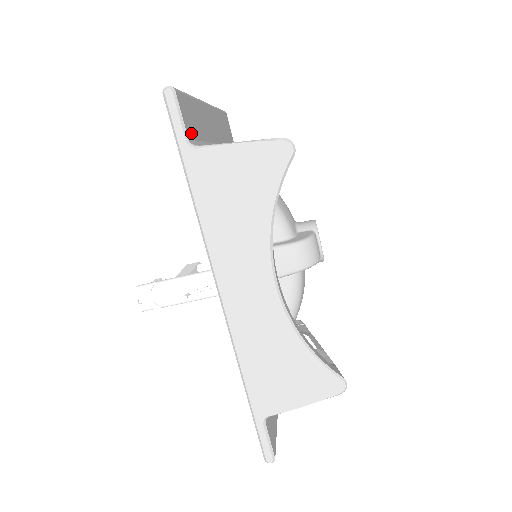
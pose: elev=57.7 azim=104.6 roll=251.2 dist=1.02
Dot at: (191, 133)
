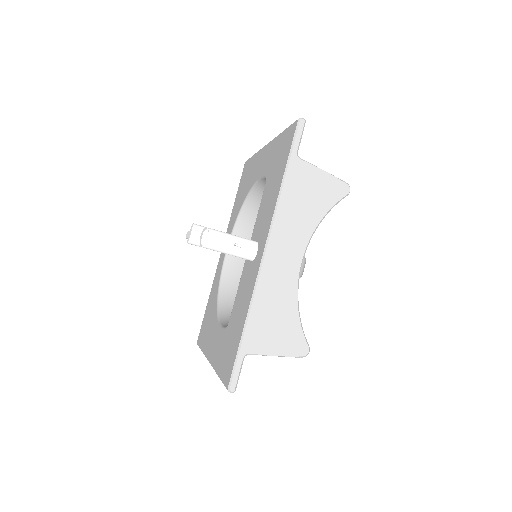
Dot at: occluded
